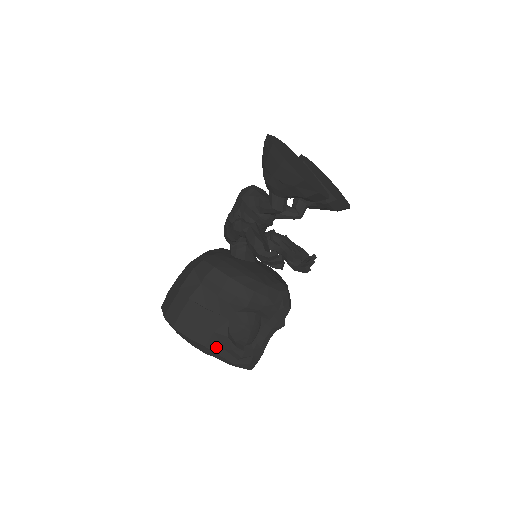
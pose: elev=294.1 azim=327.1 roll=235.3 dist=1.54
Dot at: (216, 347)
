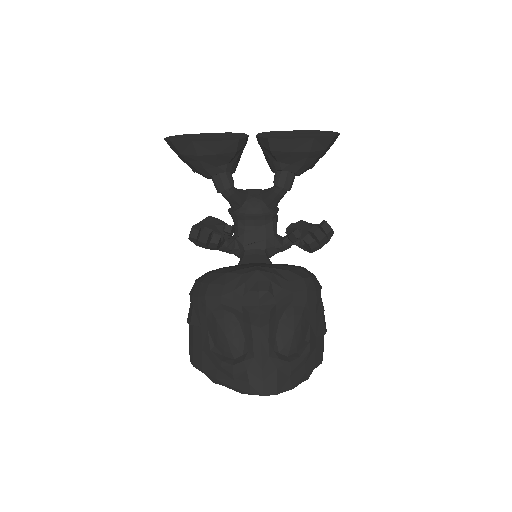
Dot at: (210, 368)
